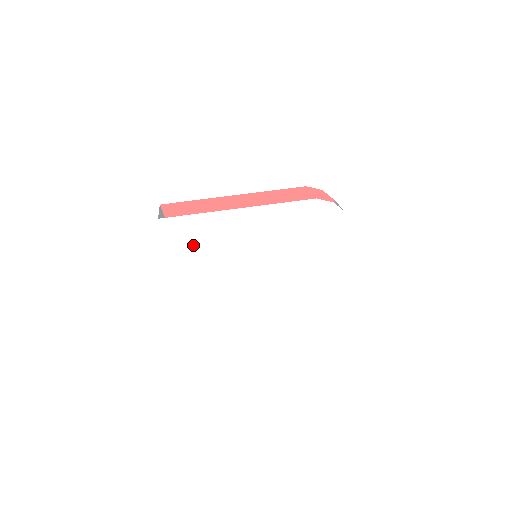
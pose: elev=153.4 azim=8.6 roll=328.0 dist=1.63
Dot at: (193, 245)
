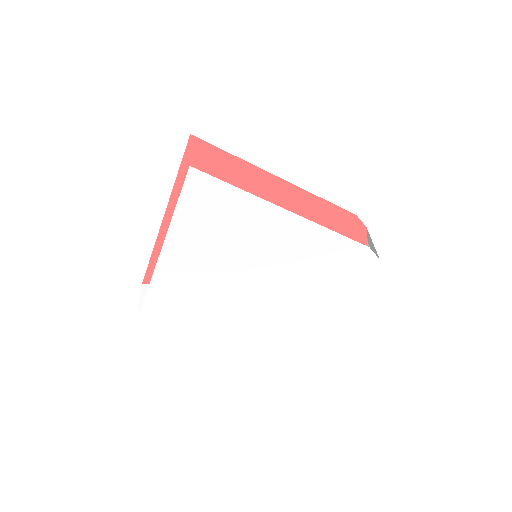
Dot at: (206, 217)
